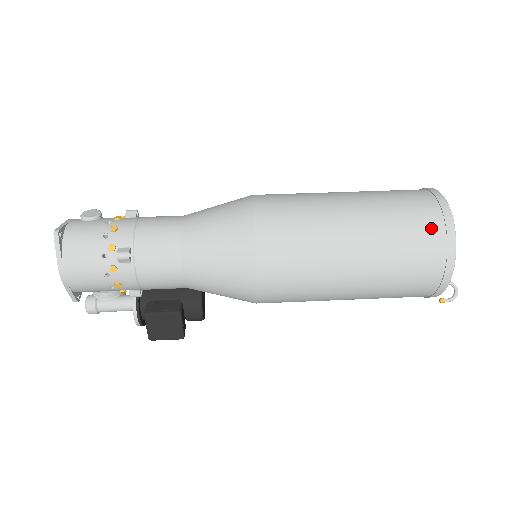
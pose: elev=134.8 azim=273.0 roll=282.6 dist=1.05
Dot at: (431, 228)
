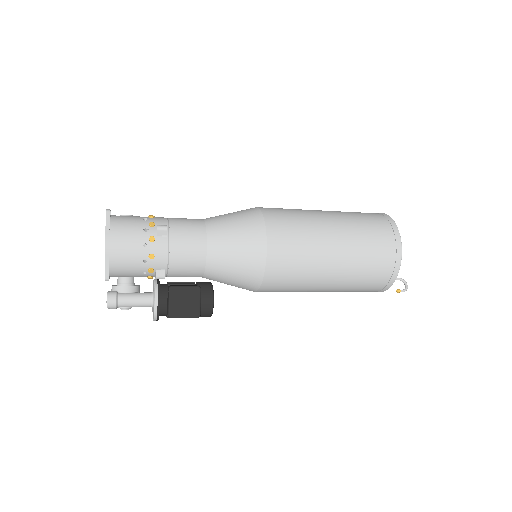
Dot at: (380, 221)
